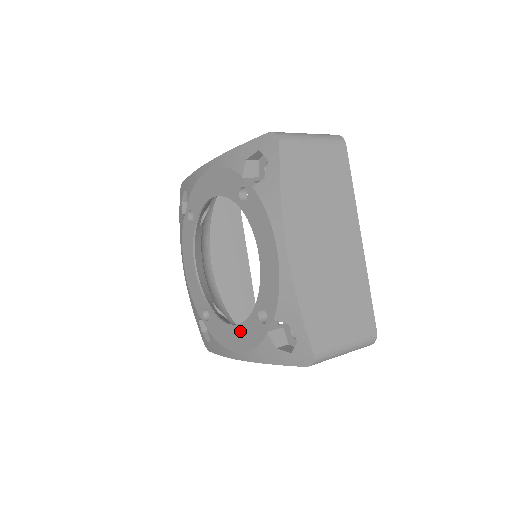
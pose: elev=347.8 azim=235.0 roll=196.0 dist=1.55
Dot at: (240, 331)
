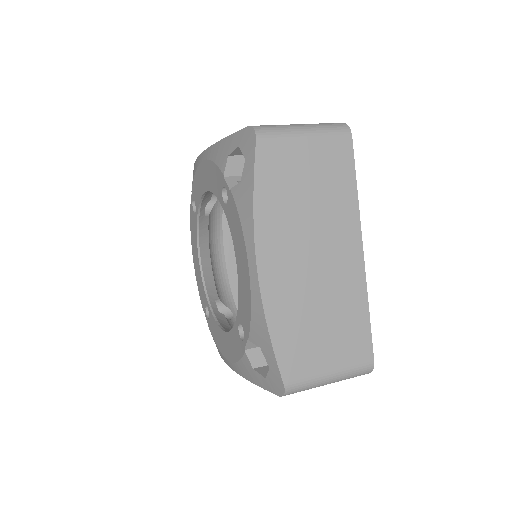
Dot at: (228, 339)
